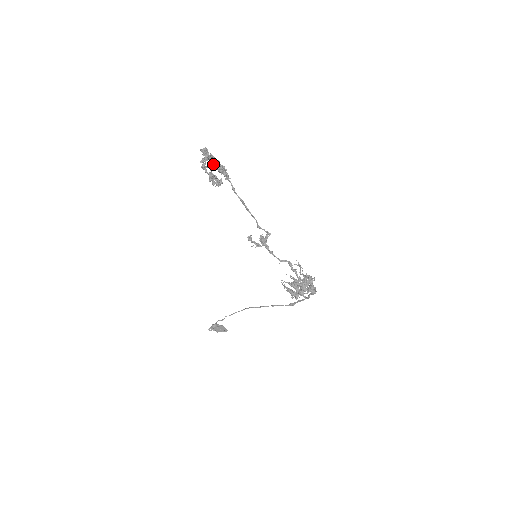
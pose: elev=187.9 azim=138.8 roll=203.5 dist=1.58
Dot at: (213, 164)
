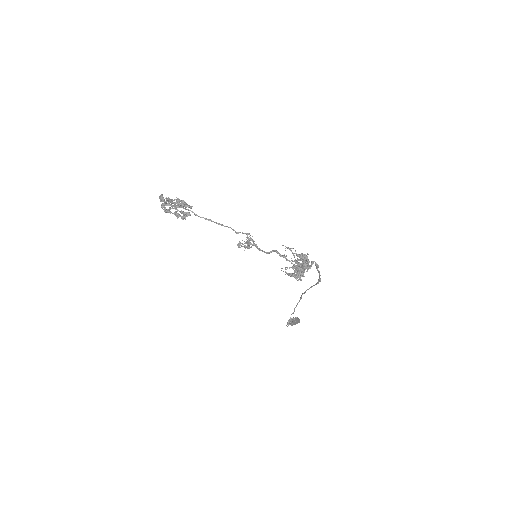
Dot at: (168, 205)
